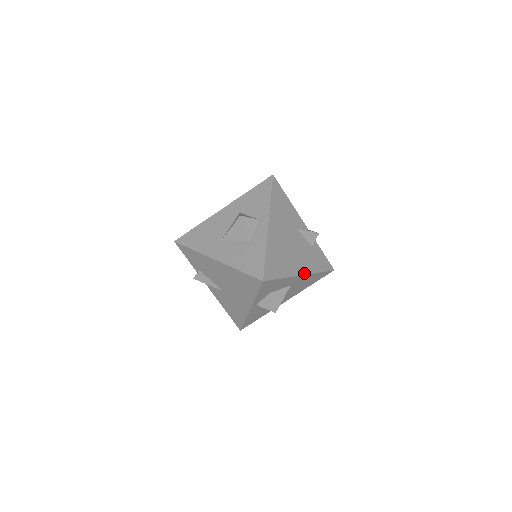
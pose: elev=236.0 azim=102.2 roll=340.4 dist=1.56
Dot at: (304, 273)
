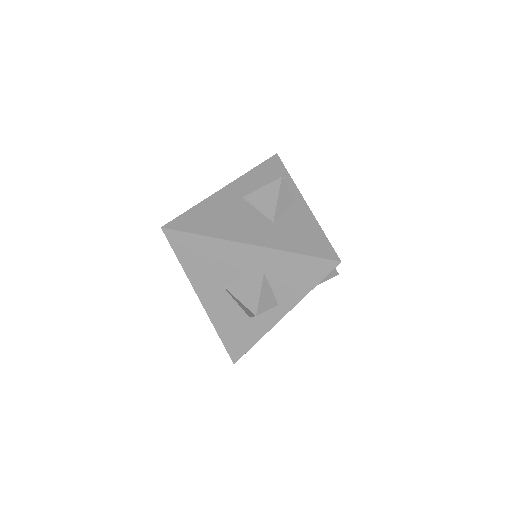
Dot at: occluded
